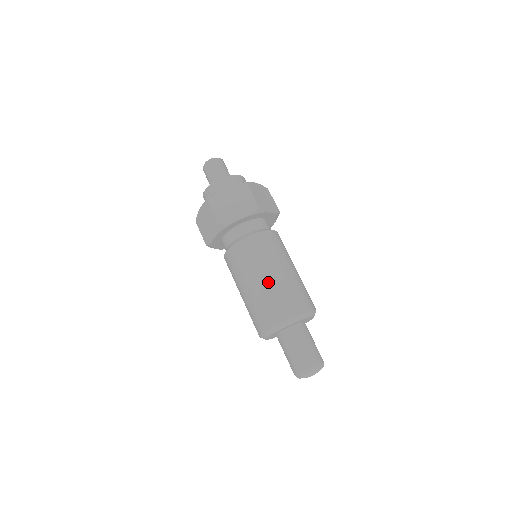
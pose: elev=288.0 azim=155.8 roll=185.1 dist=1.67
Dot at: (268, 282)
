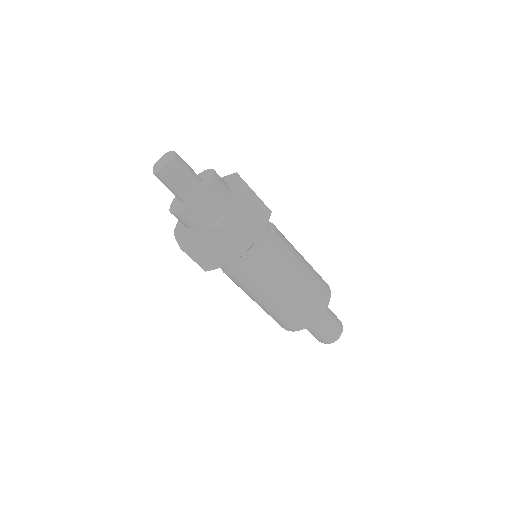
Dot at: (275, 306)
